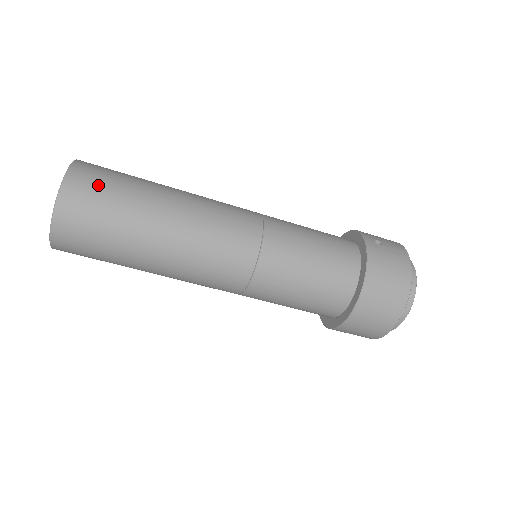
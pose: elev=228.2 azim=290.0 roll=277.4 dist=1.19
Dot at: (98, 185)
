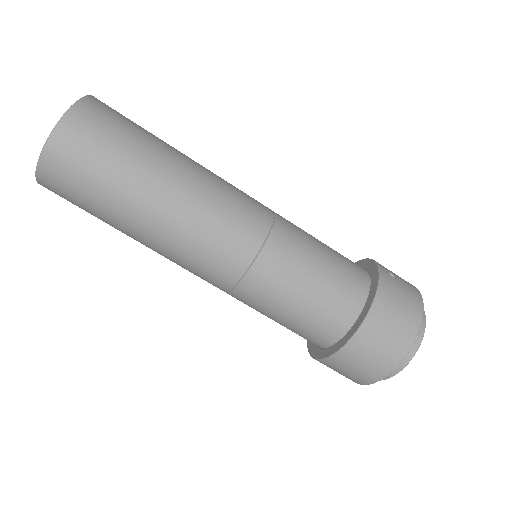
Dot at: (108, 123)
